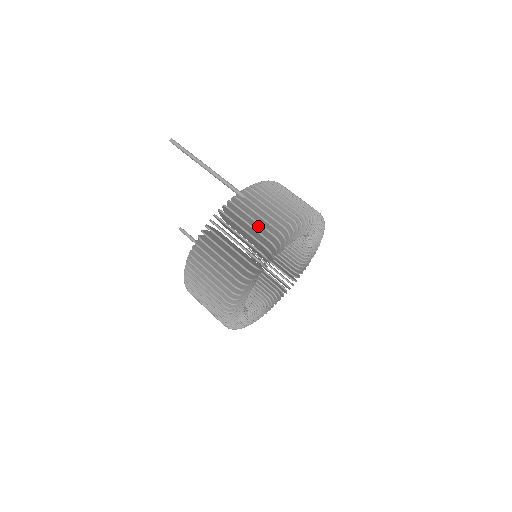
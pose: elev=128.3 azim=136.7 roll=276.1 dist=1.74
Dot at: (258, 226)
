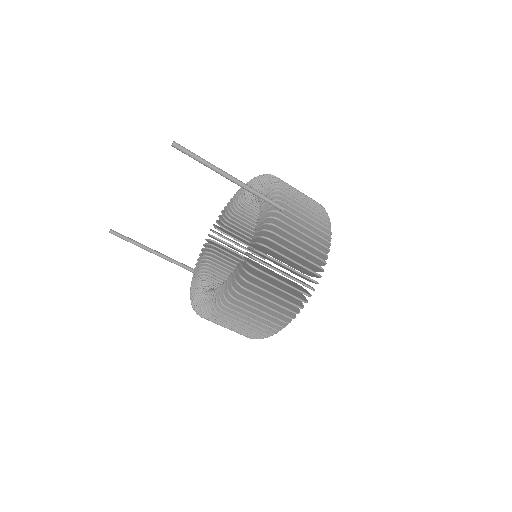
Dot at: (307, 239)
